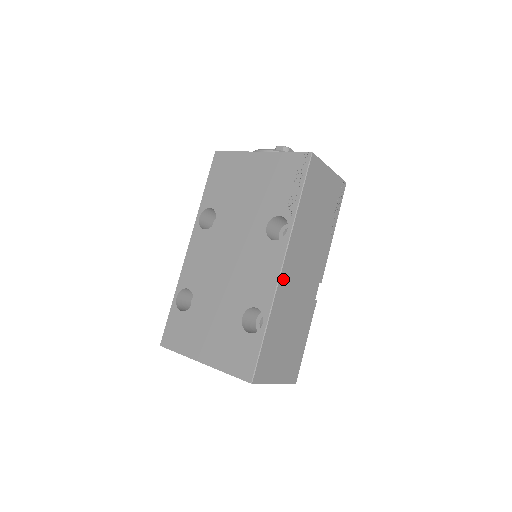
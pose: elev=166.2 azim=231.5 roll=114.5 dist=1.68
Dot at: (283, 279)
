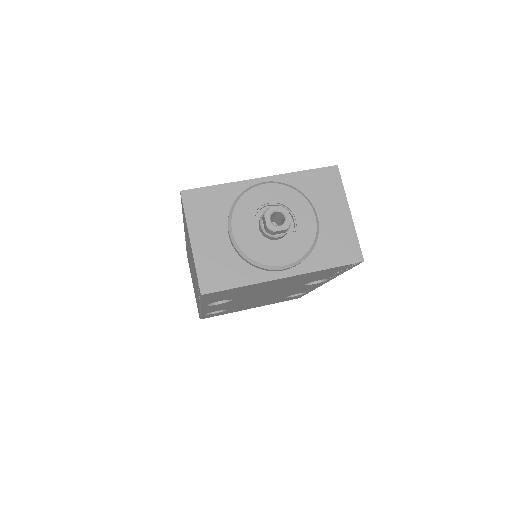
Dot at: occluded
